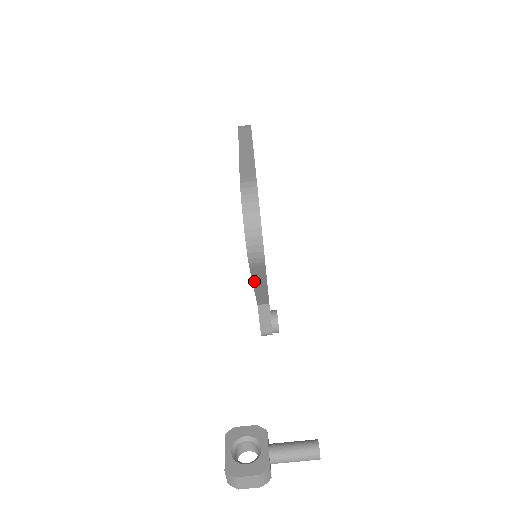
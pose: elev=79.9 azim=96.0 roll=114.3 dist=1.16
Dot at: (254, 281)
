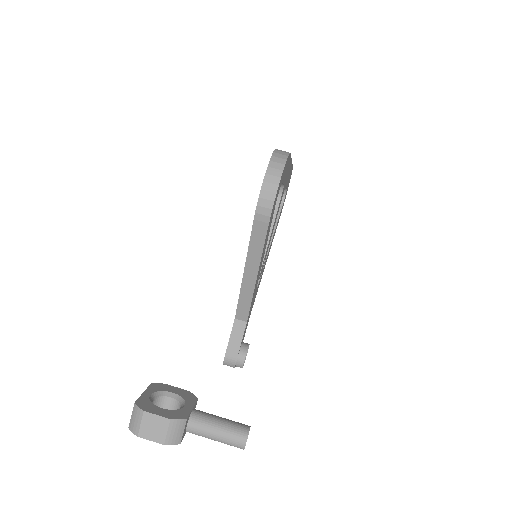
Dot at: (249, 256)
